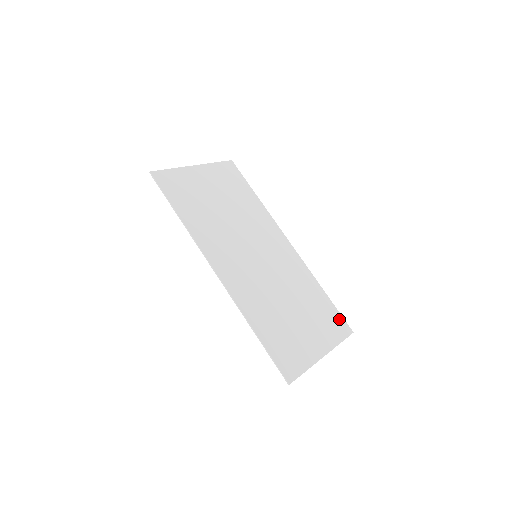
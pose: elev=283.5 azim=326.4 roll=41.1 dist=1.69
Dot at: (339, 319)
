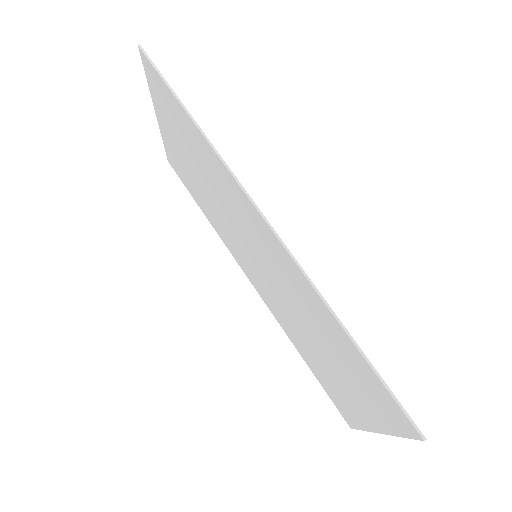
Dot at: (336, 401)
